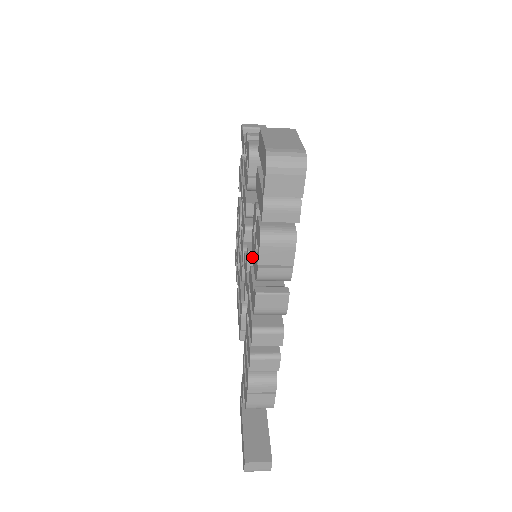
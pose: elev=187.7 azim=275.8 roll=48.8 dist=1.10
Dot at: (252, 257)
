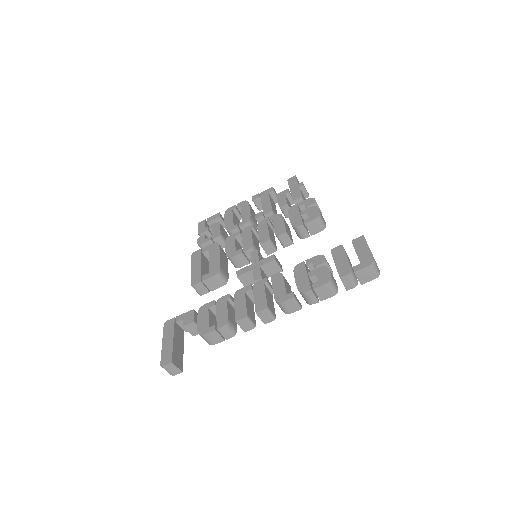
Dot at: (294, 274)
